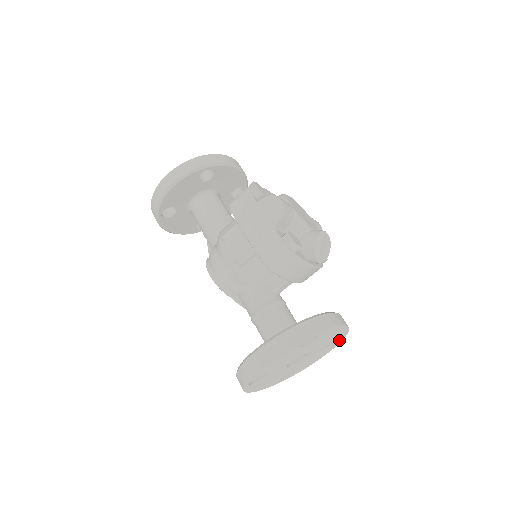
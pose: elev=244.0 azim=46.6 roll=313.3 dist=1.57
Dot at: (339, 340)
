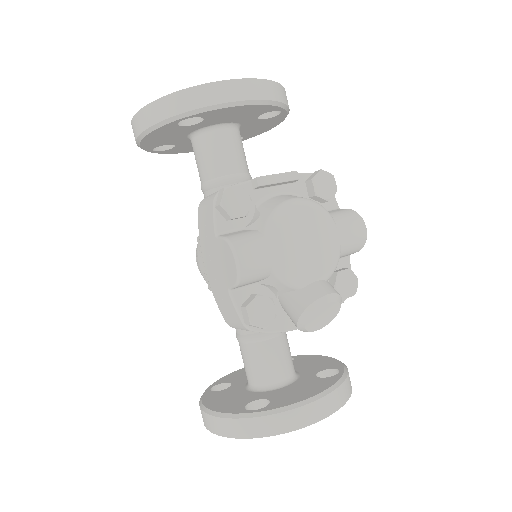
Dot at: occluded
